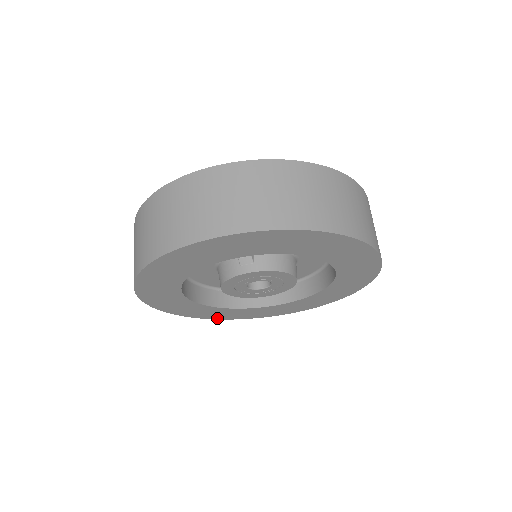
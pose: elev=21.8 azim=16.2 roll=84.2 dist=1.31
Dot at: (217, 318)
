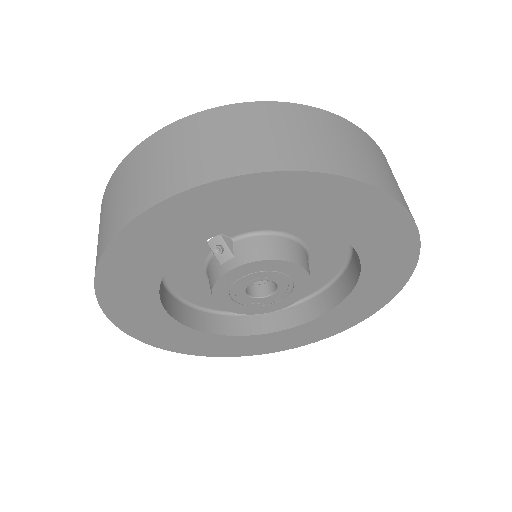
Dot at: (254, 353)
